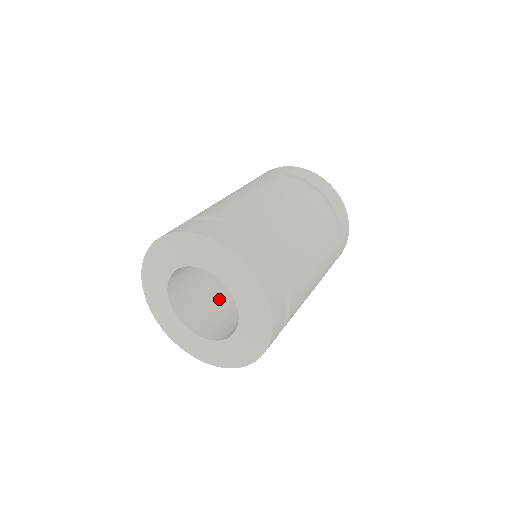
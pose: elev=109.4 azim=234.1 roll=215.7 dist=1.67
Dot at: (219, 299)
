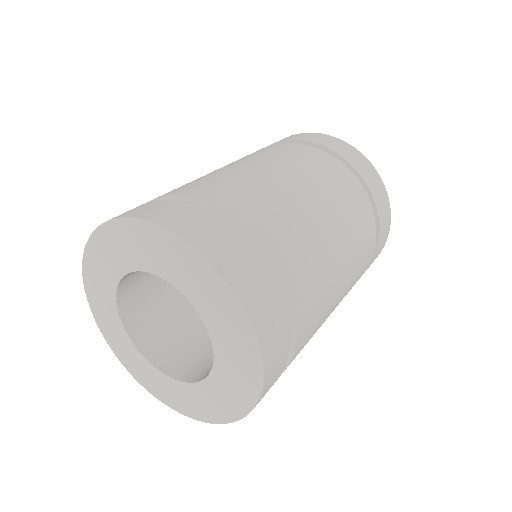
Dot at: occluded
